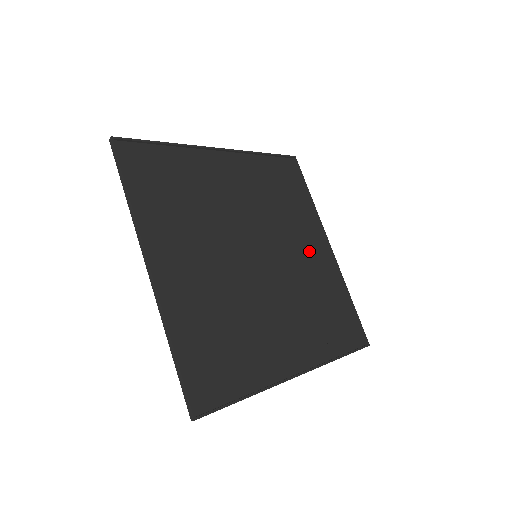
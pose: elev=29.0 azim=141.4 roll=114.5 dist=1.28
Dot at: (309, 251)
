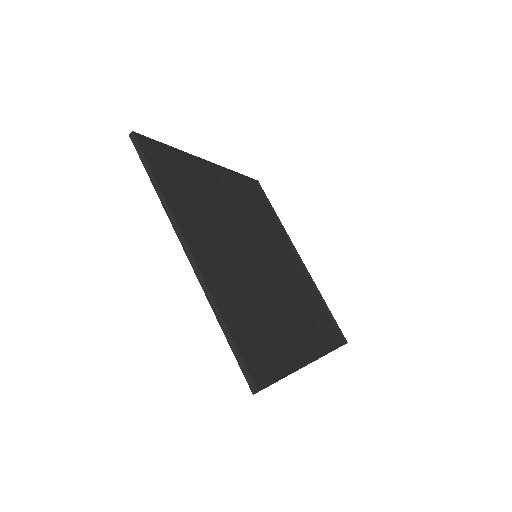
Dot at: (288, 259)
